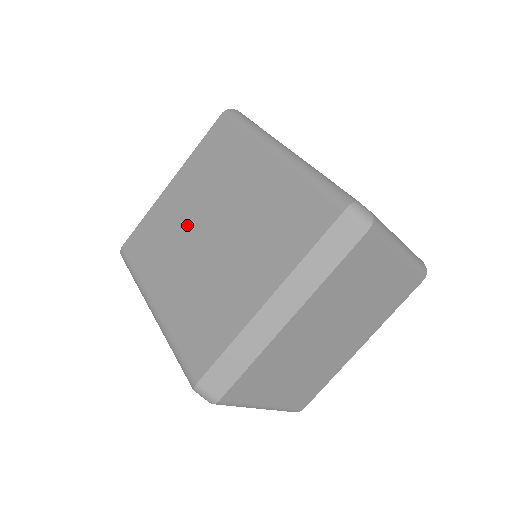
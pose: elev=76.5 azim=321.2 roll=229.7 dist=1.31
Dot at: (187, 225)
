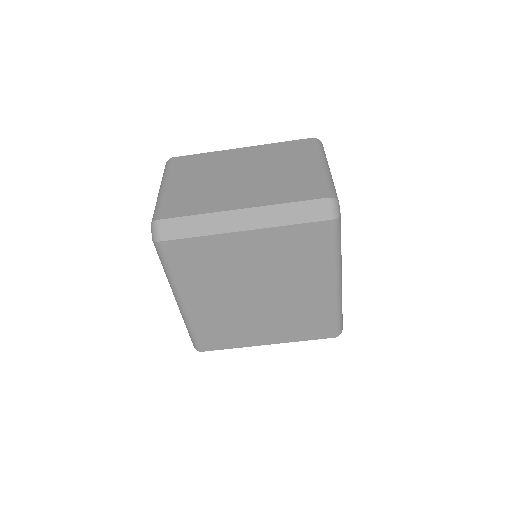
Dot at: (241, 277)
